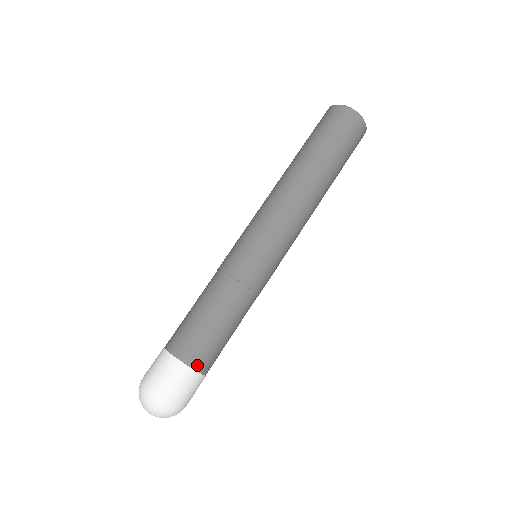
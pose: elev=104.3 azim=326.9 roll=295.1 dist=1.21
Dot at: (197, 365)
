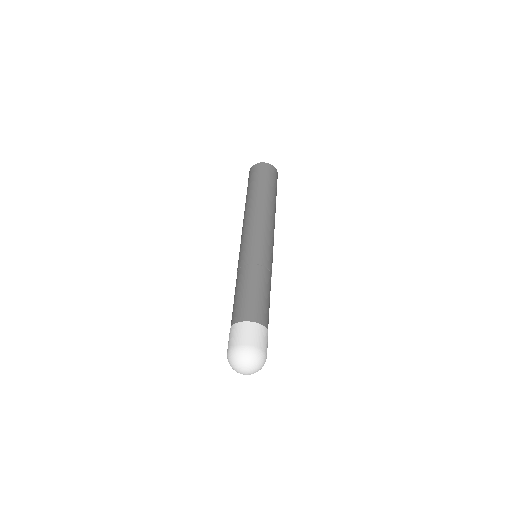
Dot at: (264, 323)
